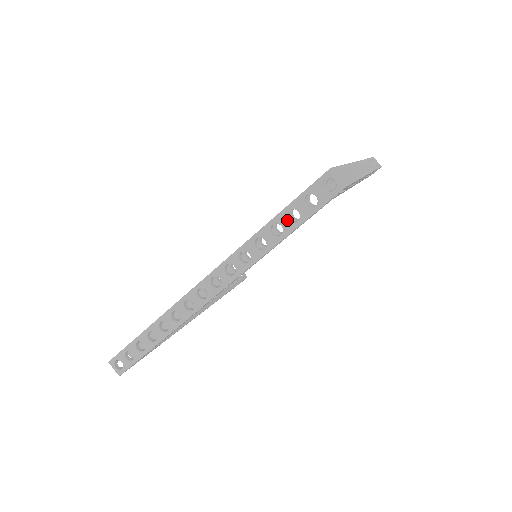
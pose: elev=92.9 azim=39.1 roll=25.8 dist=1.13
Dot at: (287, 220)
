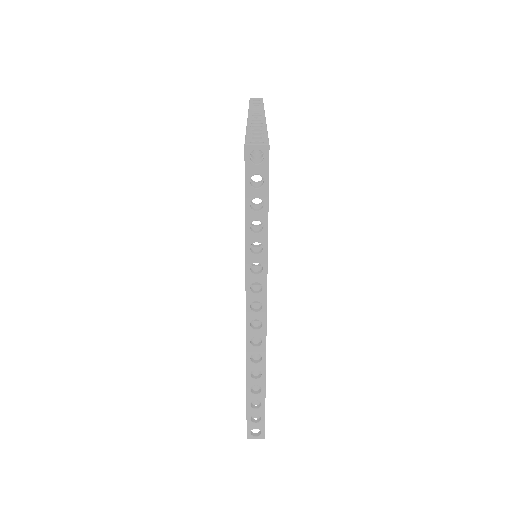
Dot at: (256, 212)
